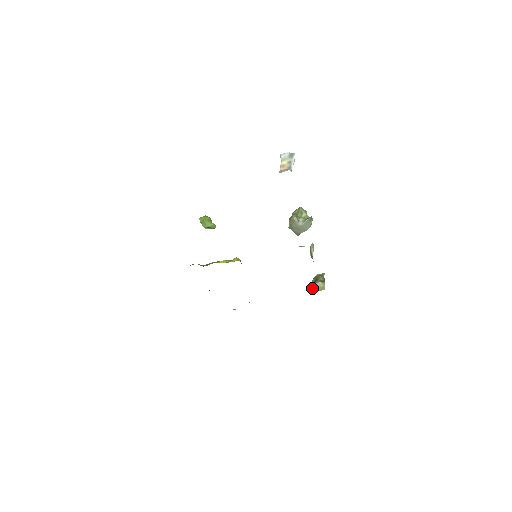
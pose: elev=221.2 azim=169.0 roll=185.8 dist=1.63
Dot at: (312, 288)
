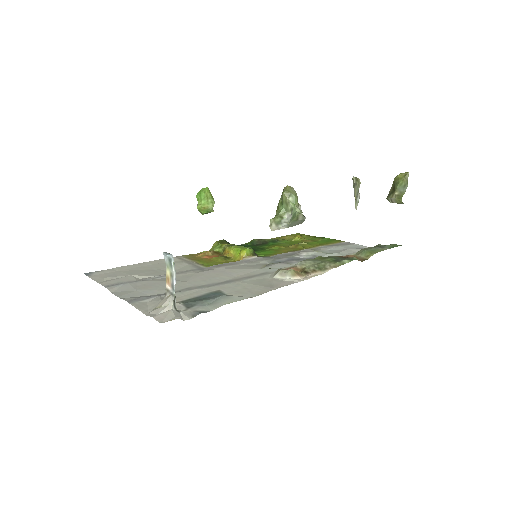
Dot at: (389, 201)
